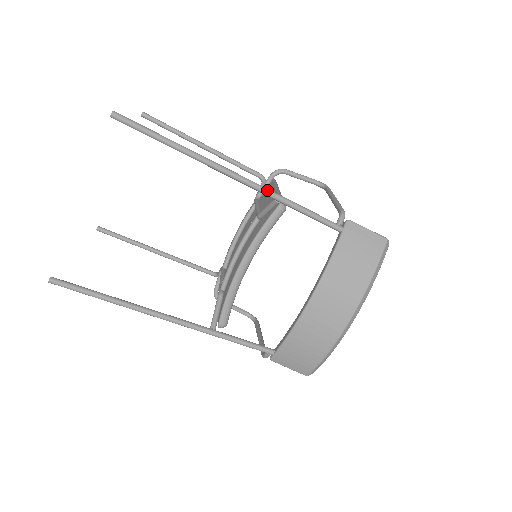
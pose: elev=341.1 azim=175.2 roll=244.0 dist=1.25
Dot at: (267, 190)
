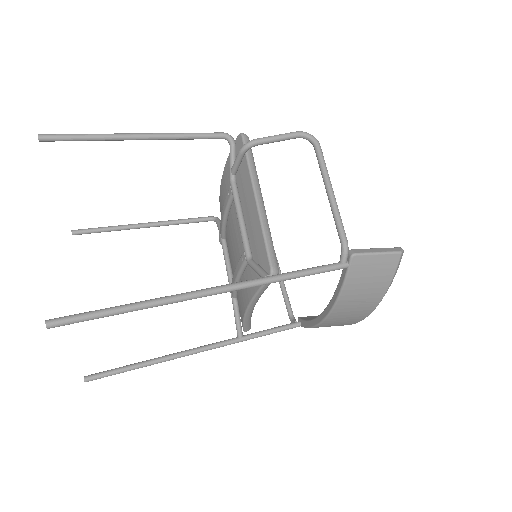
Dot at: (253, 285)
